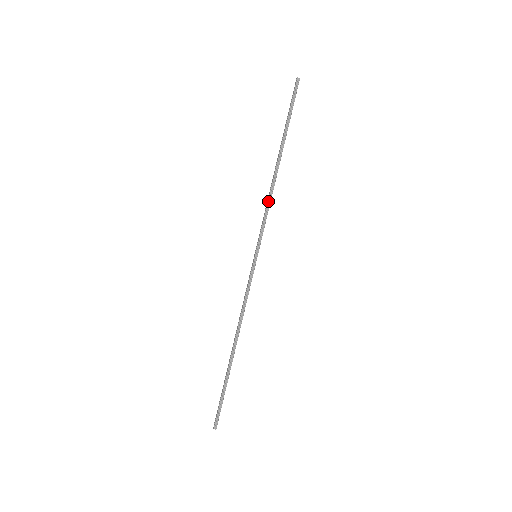
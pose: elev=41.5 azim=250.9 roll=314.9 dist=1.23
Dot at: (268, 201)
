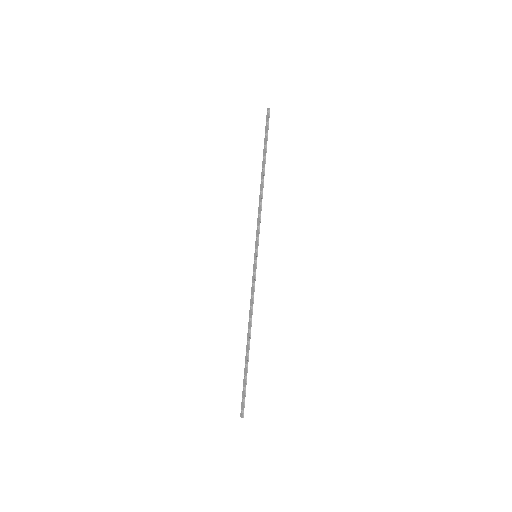
Dot at: (260, 208)
